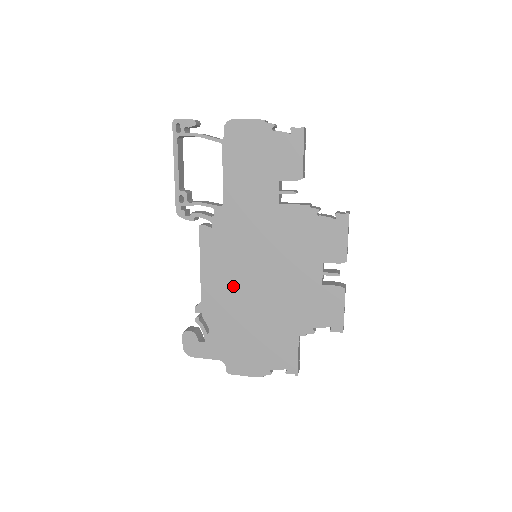
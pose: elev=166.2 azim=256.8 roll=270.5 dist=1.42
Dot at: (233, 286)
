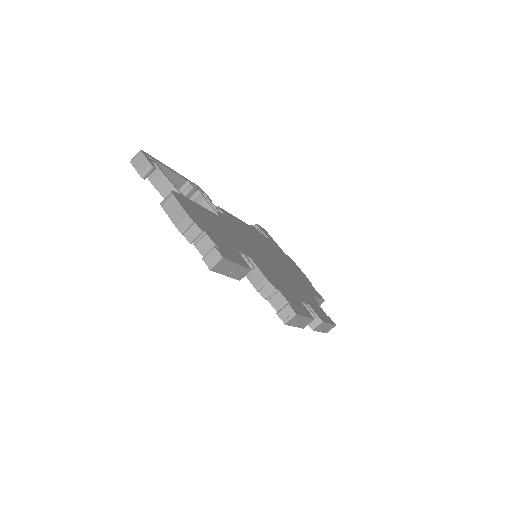
Dot at: occluded
